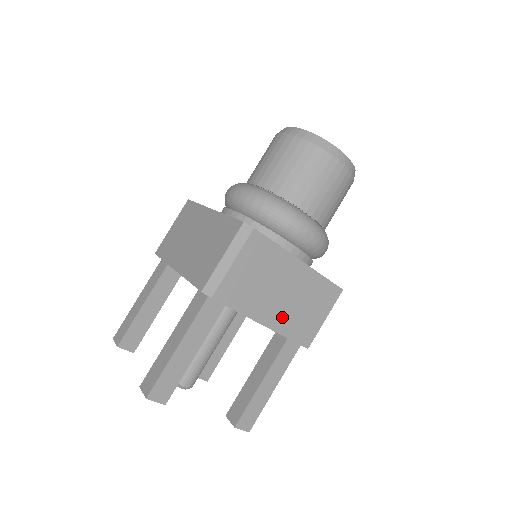
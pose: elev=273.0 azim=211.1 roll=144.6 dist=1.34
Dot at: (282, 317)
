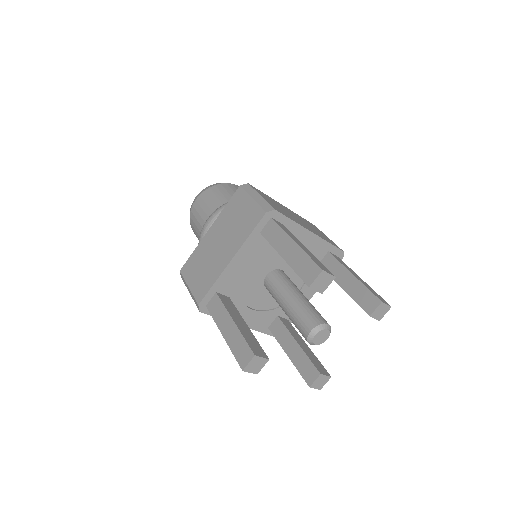
Dot at: (312, 230)
